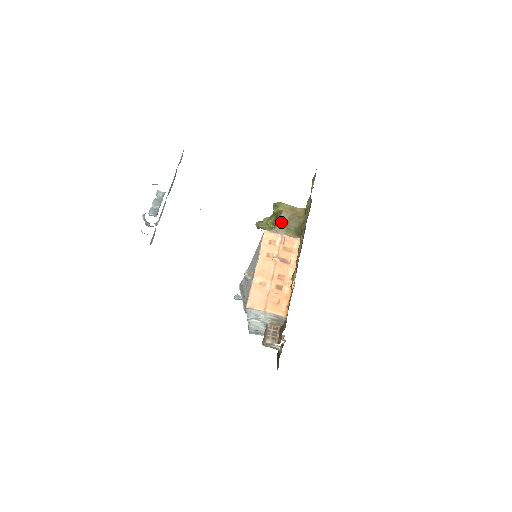
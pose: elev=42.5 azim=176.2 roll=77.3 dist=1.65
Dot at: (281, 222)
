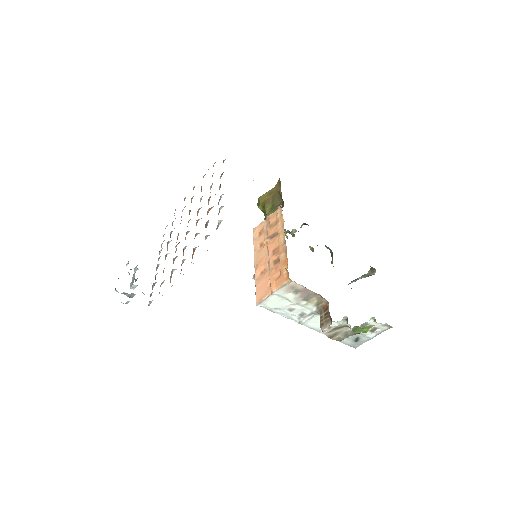
Dot at: (268, 211)
